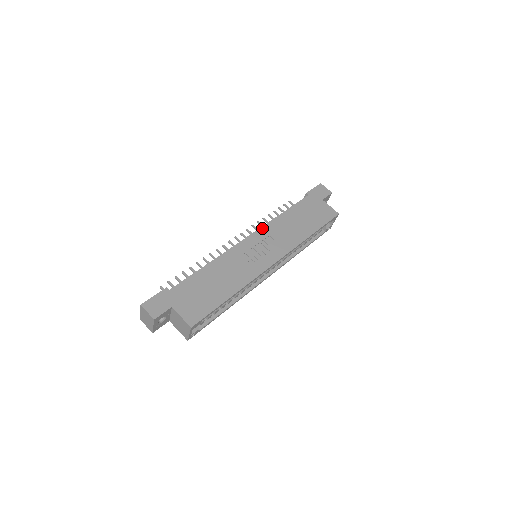
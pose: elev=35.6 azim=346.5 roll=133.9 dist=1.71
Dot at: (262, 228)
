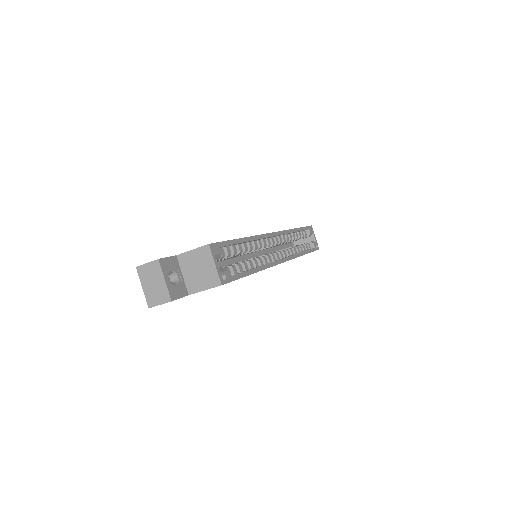
Dot at: occluded
